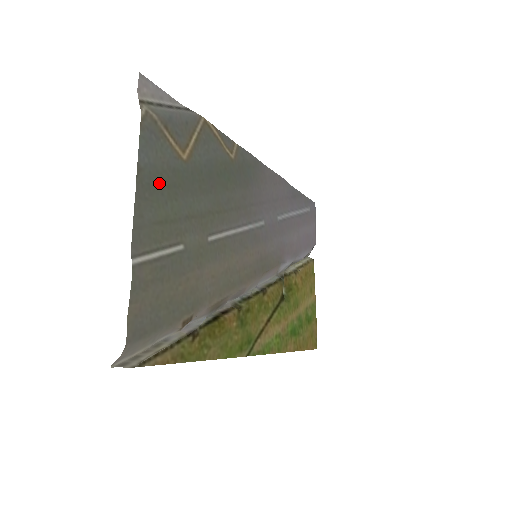
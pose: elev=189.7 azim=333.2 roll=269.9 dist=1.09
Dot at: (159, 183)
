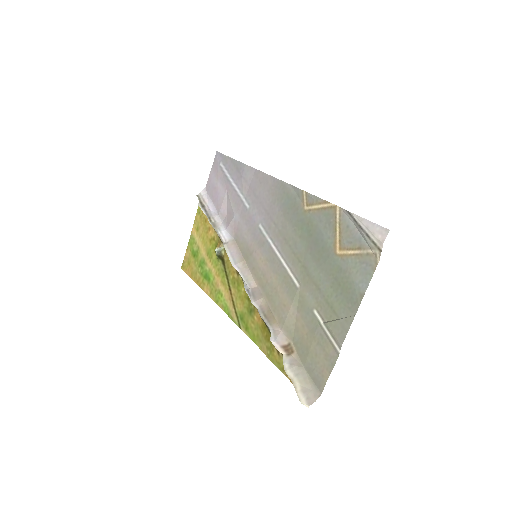
Dot at: (346, 289)
